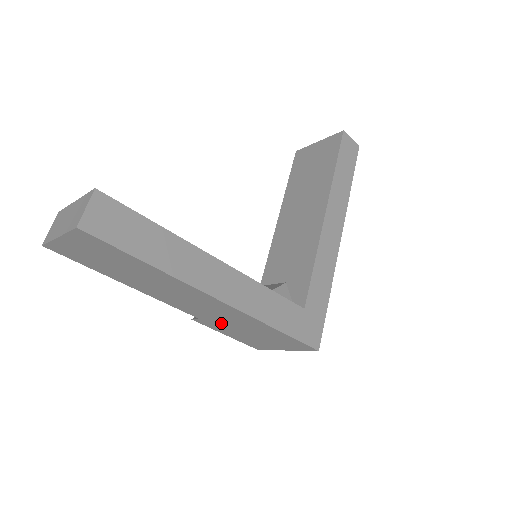
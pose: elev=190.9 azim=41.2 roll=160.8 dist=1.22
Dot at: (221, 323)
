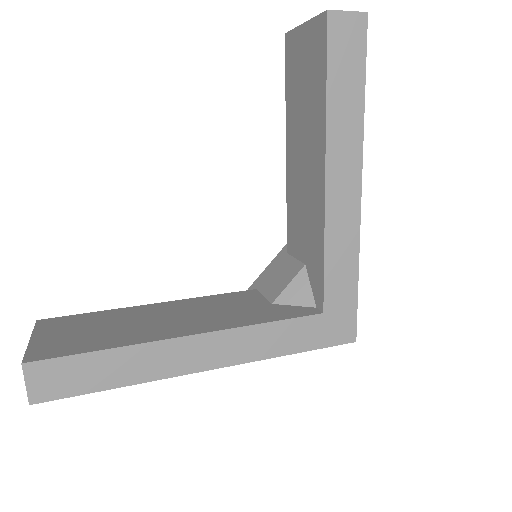
Dot at: occluded
